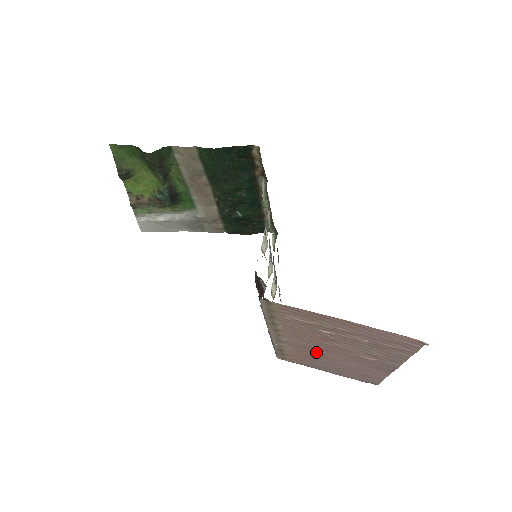
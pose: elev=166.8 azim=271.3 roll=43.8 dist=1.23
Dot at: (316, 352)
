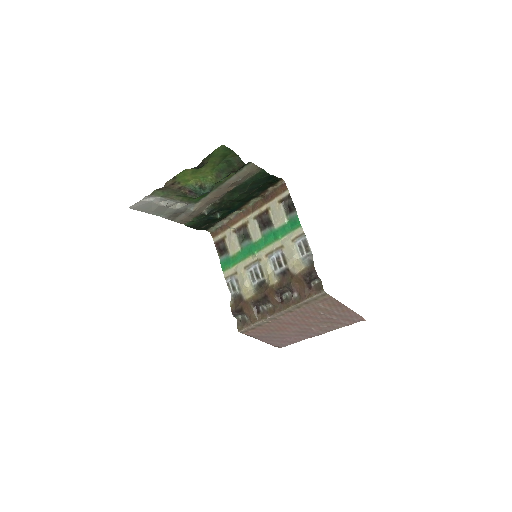
Dot at: (284, 326)
